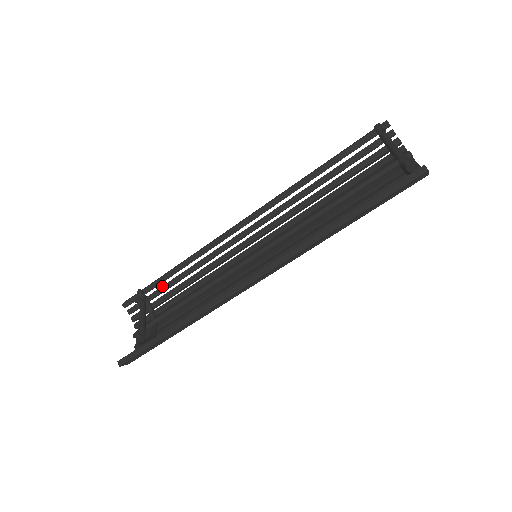
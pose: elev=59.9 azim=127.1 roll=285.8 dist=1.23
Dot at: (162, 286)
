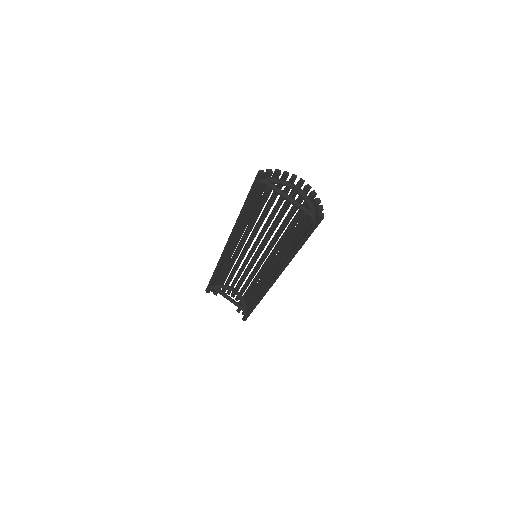
Dot at: (217, 279)
